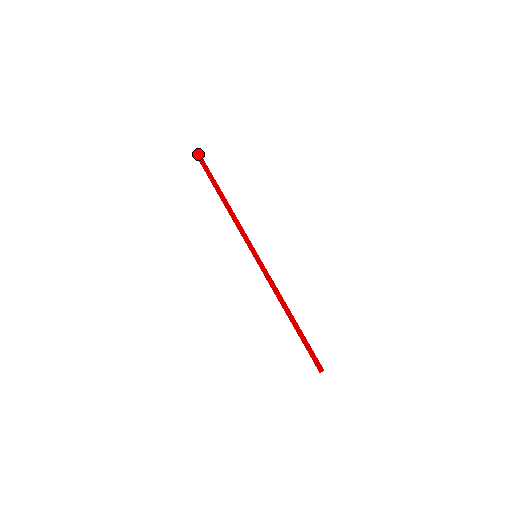
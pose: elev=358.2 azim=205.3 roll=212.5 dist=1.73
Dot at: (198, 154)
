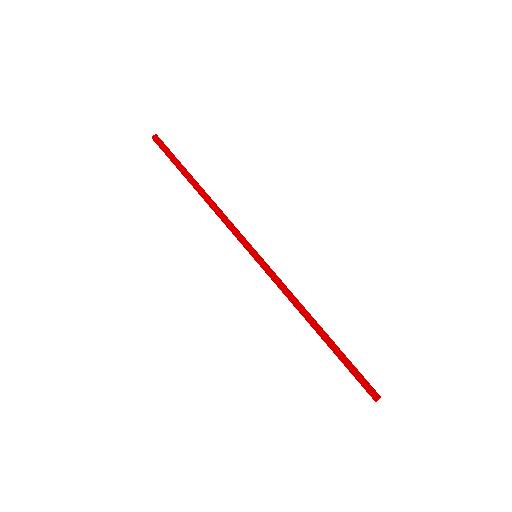
Dot at: (157, 137)
